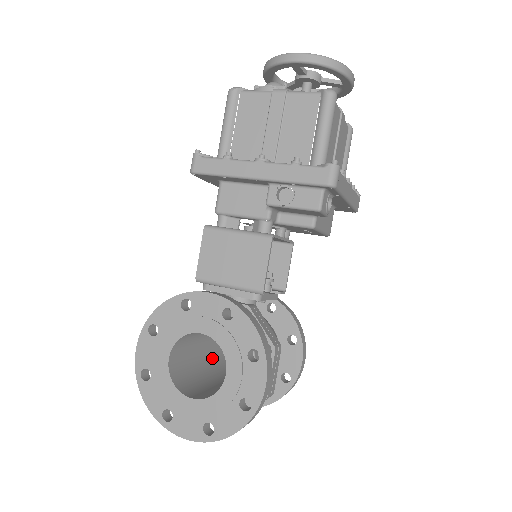
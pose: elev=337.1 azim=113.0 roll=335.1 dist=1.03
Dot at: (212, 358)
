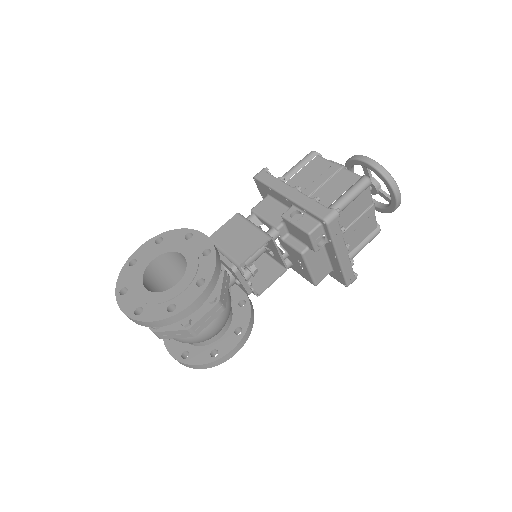
Dot at: occluded
